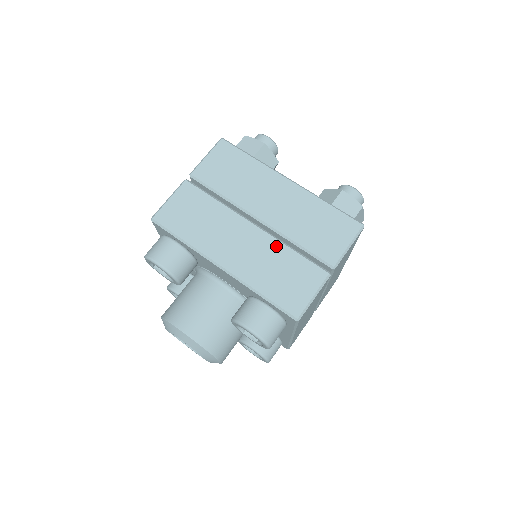
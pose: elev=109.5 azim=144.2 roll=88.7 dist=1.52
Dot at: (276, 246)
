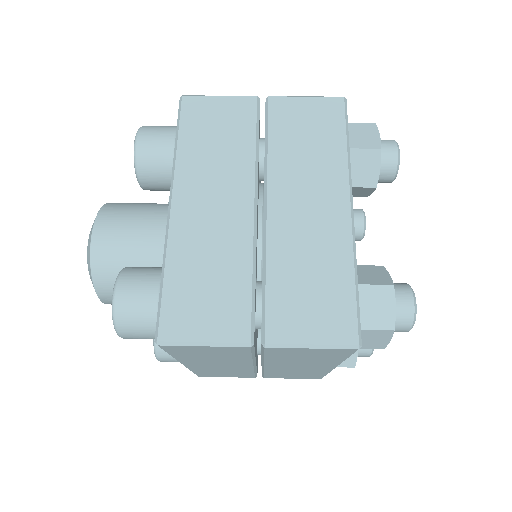
Dot at: occluded
